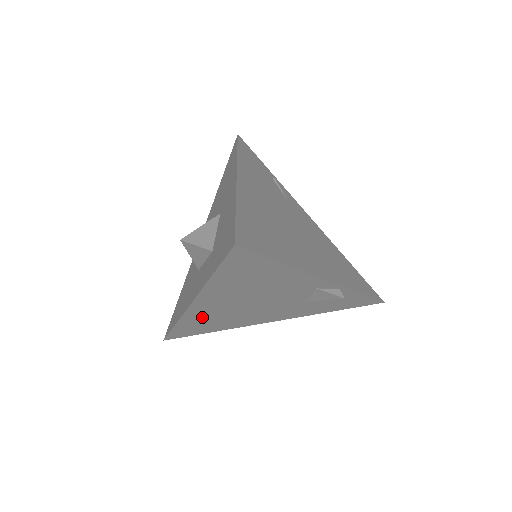
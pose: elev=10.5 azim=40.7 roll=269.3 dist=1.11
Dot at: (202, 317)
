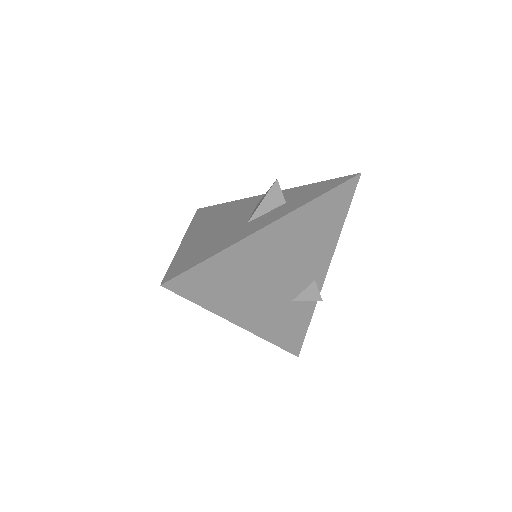
Dot at: (243, 258)
